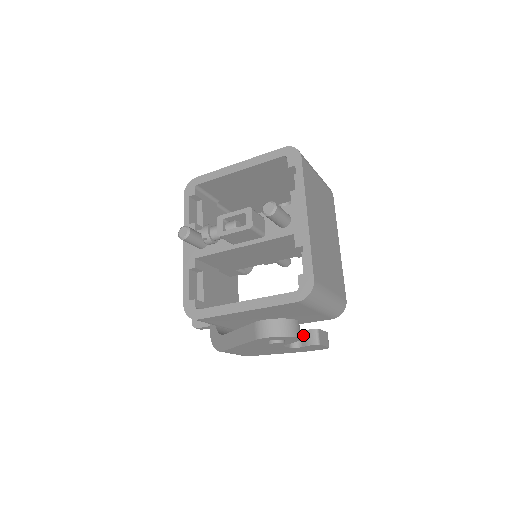
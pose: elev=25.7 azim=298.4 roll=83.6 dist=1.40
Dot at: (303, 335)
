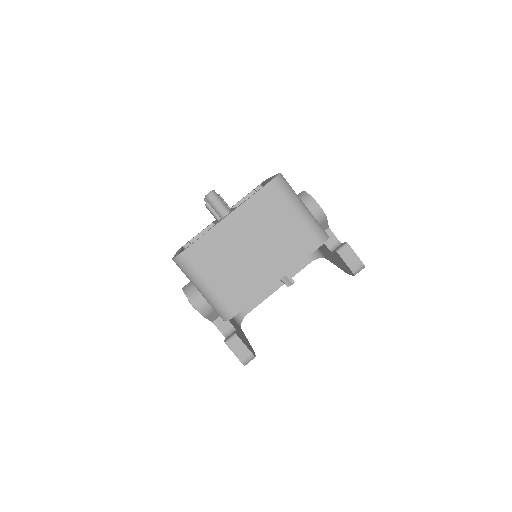
Dot at: occluded
